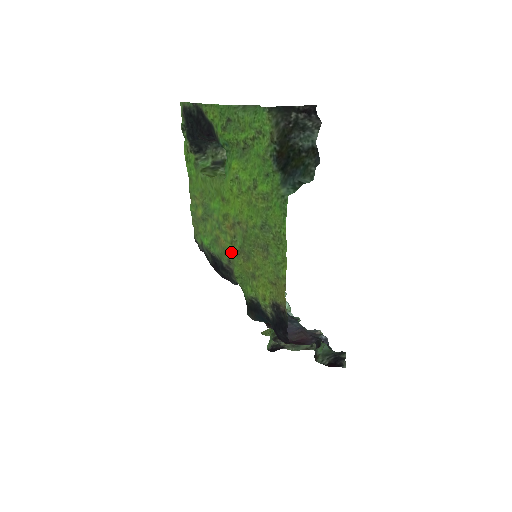
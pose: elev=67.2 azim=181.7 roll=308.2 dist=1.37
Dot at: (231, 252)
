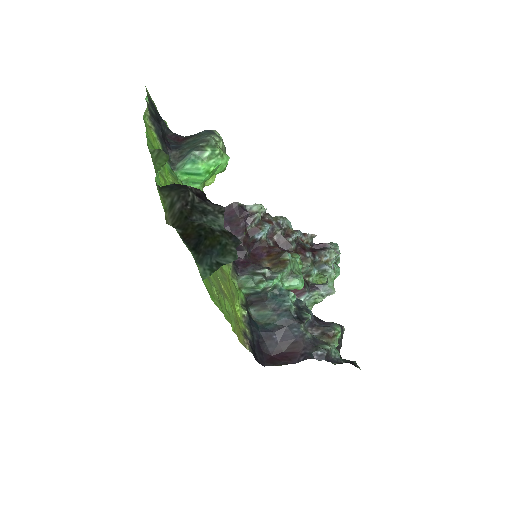
Dot at: occluded
